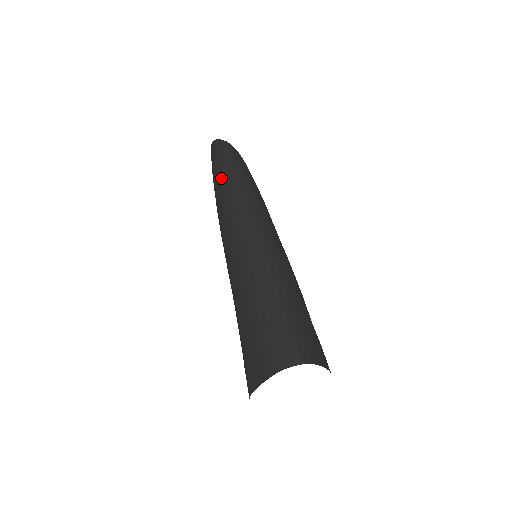
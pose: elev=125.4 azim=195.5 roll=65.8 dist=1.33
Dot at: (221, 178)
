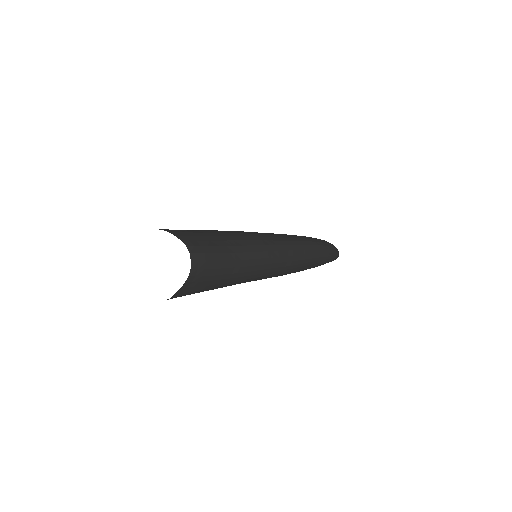
Dot at: occluded
